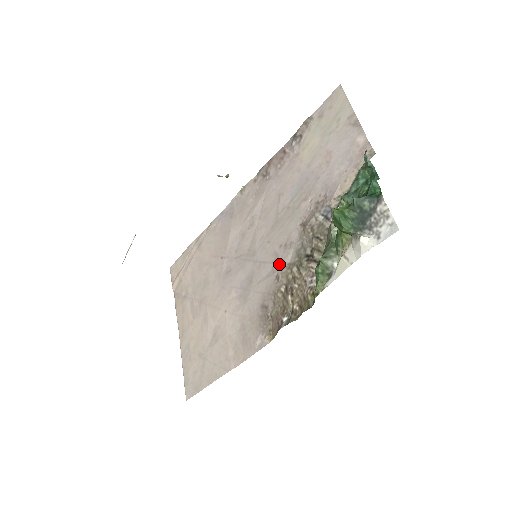
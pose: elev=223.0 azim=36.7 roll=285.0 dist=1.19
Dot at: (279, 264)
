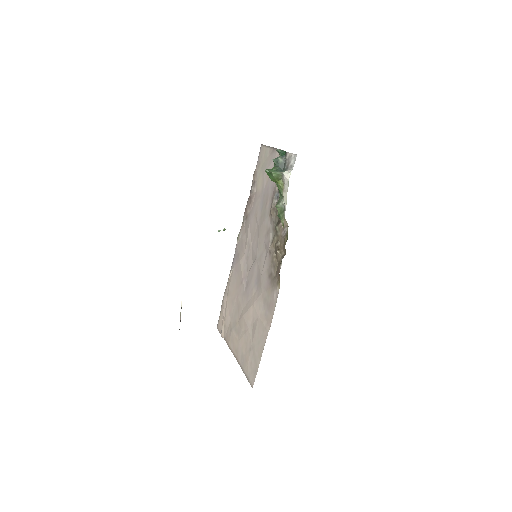
Dot at: (268, 245)
